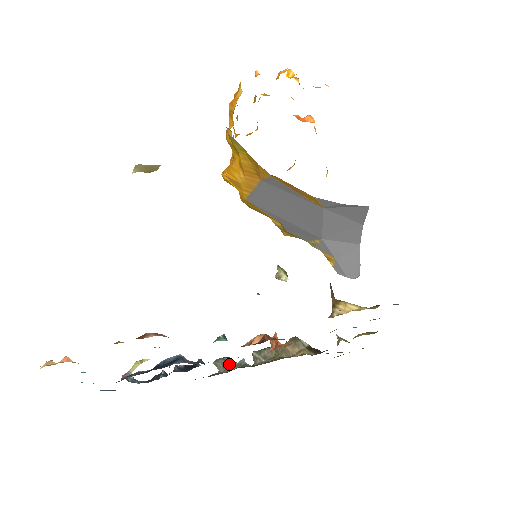
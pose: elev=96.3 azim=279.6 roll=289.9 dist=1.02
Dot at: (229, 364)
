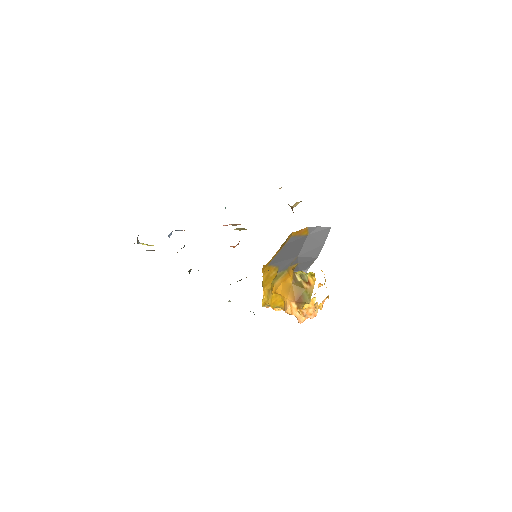
Dot at: occluded
